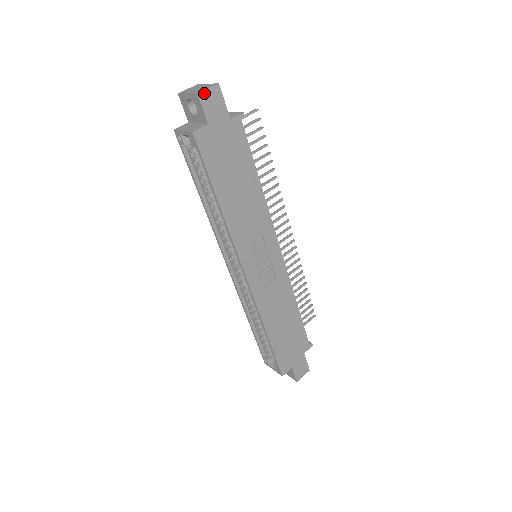
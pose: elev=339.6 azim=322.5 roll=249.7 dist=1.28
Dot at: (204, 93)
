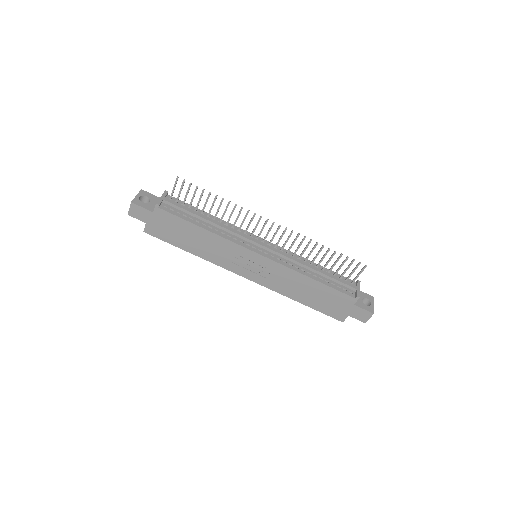
Dot at: (130, 212)
